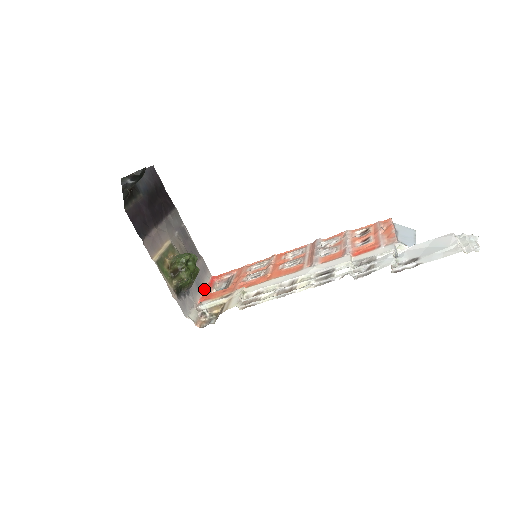
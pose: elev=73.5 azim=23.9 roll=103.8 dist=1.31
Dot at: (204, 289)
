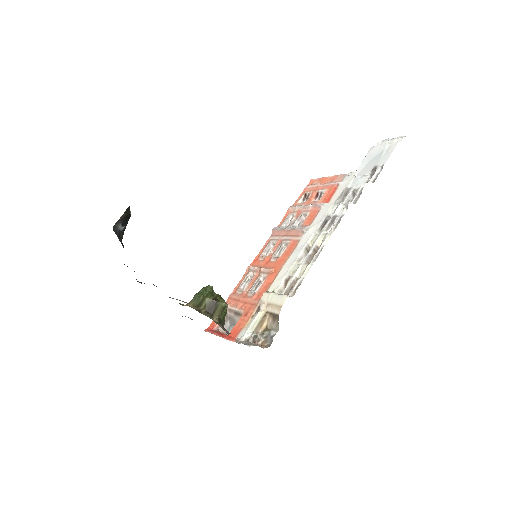
Dot at: occluded
